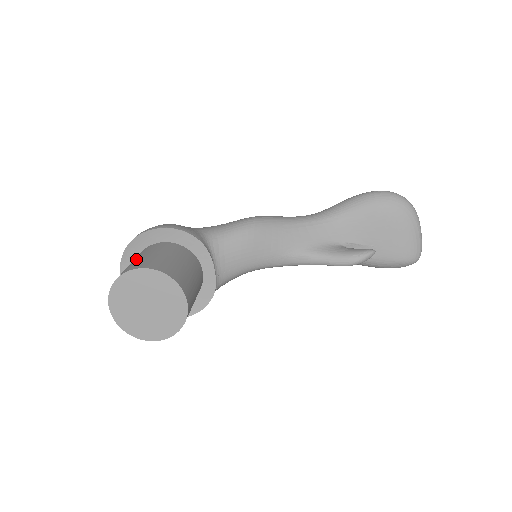
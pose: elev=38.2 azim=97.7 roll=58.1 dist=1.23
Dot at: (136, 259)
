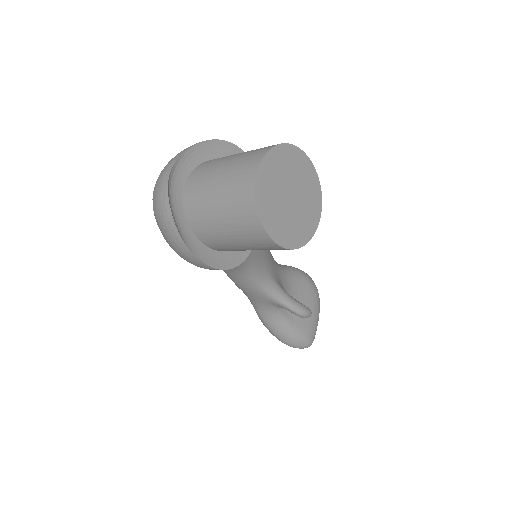
Dot at: occluded
